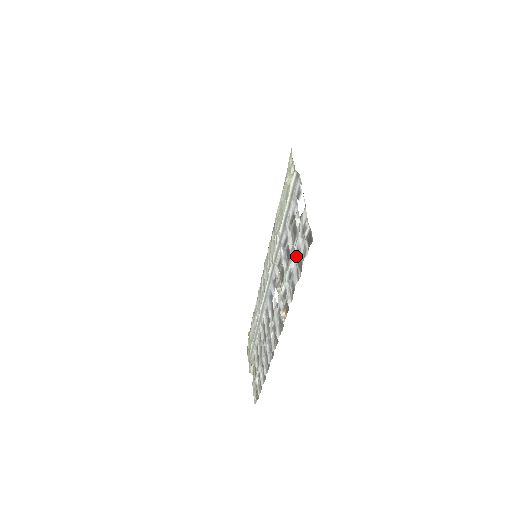
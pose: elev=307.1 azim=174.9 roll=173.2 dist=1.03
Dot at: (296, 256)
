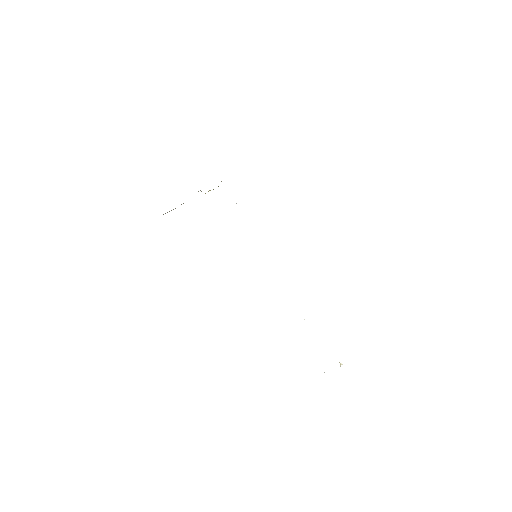
Dot at: occluded
